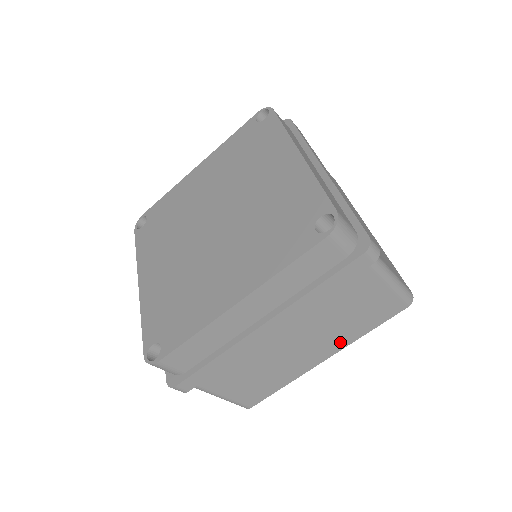
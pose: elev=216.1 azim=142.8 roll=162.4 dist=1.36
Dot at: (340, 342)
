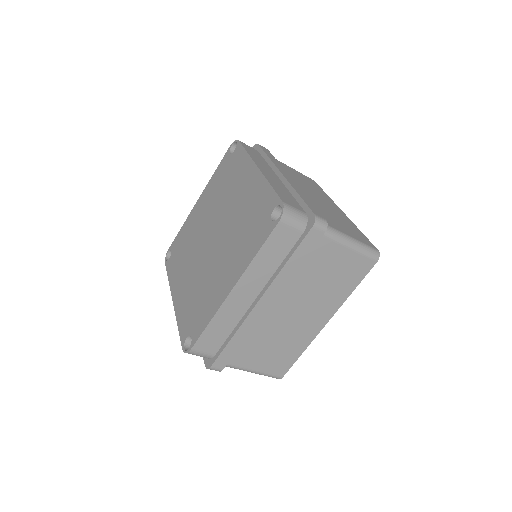
Dot at: (332, 304)
